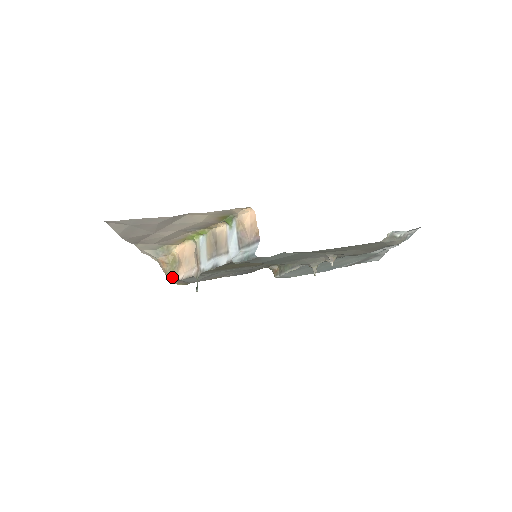
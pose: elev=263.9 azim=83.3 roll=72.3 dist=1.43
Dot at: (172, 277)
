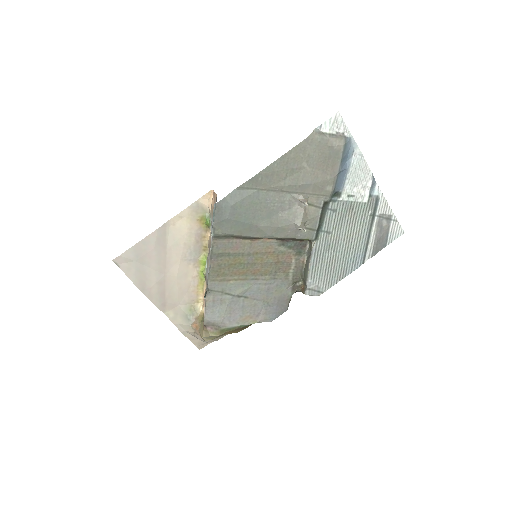
Dot at: (203, 330)
